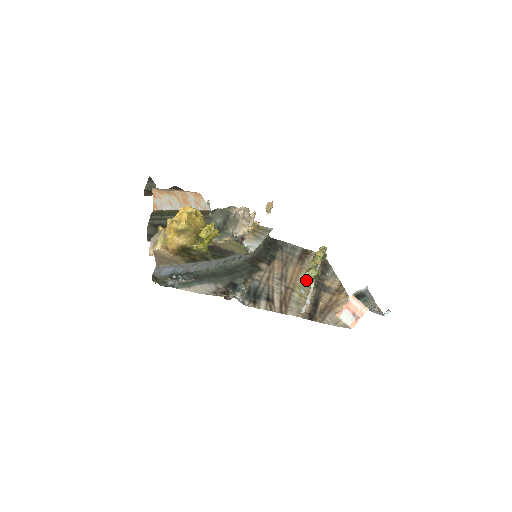
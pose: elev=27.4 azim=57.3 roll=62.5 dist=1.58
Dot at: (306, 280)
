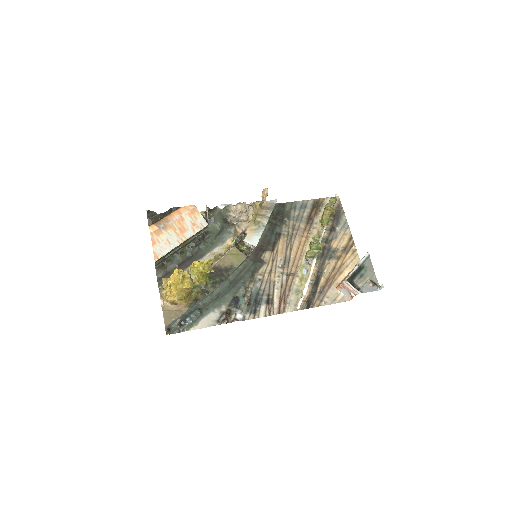
Dot at: (308, 258)
